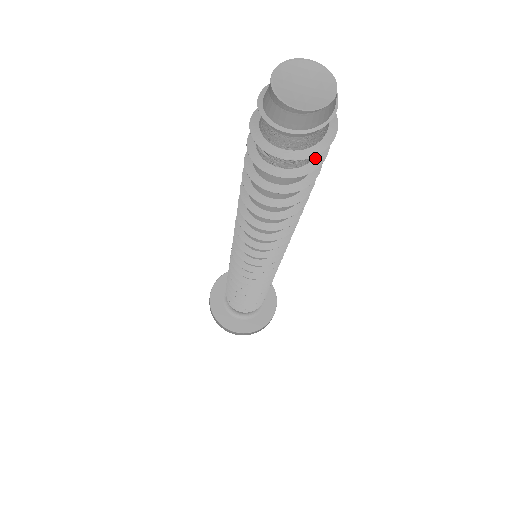
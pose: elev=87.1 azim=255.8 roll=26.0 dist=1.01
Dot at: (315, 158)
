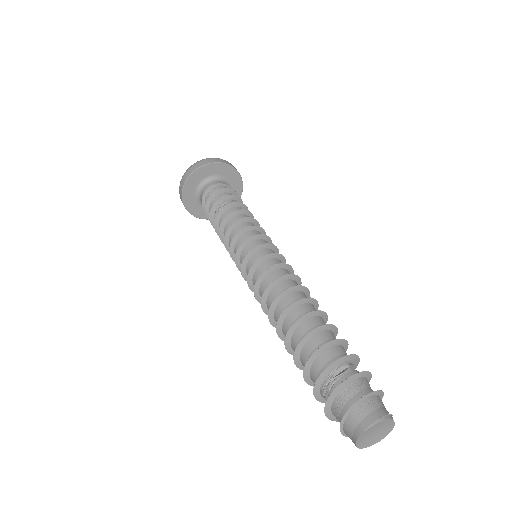
Dot at: occluded
